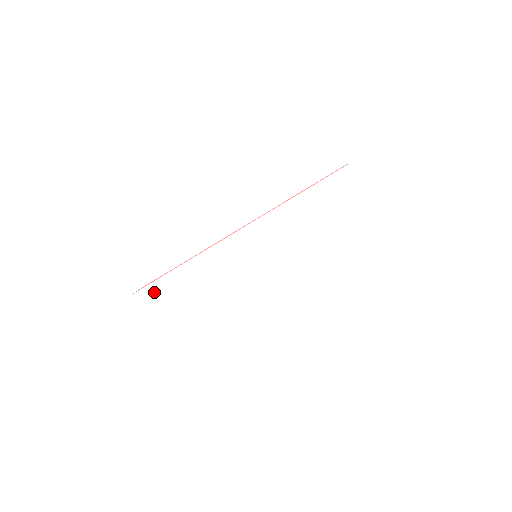
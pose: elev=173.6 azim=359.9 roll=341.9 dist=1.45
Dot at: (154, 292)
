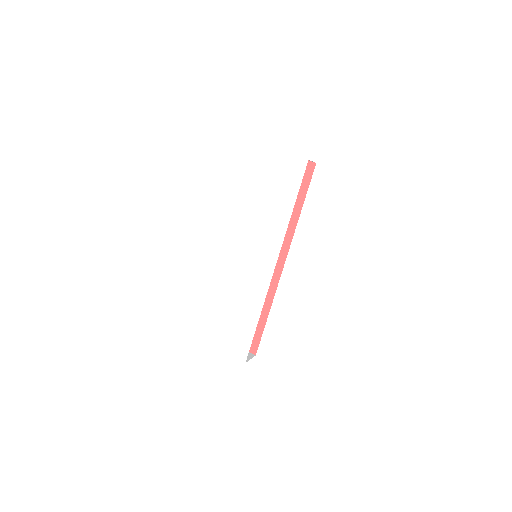
Dot at: (210, 331)
